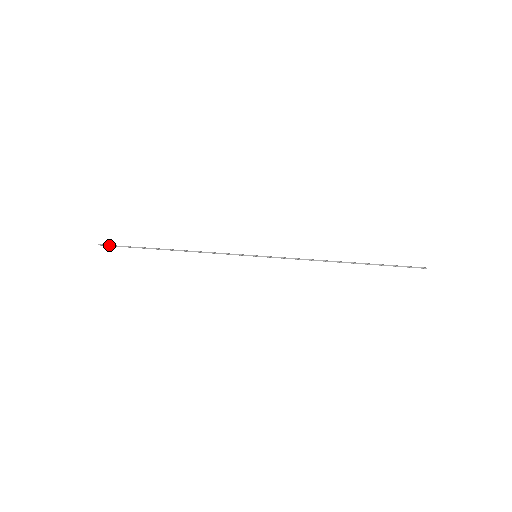
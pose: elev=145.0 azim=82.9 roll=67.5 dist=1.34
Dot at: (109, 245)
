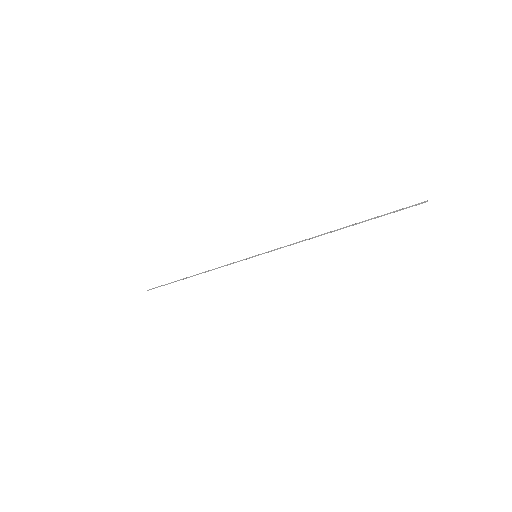
Dot at: occluded
